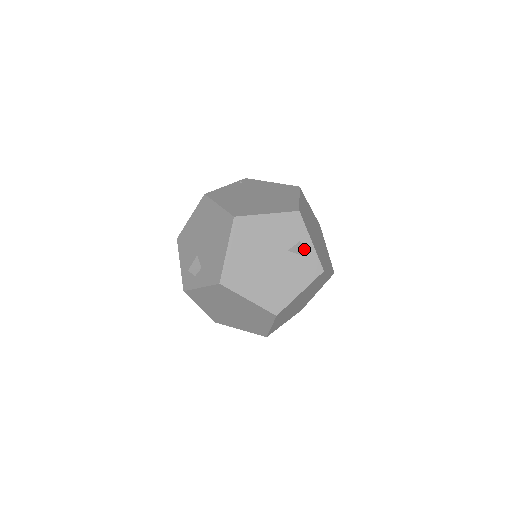
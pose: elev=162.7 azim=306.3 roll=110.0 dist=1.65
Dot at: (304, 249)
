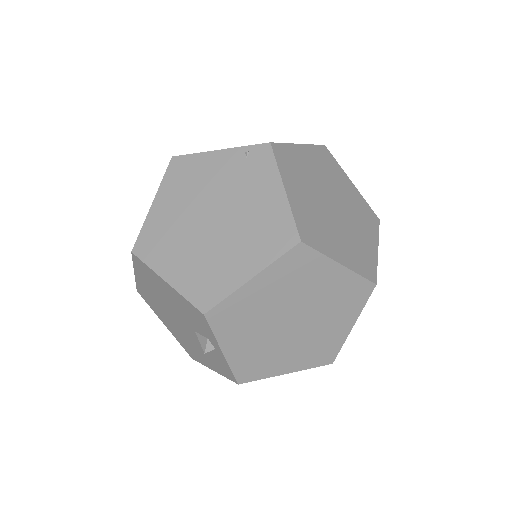
Dot at: (207, 351)
